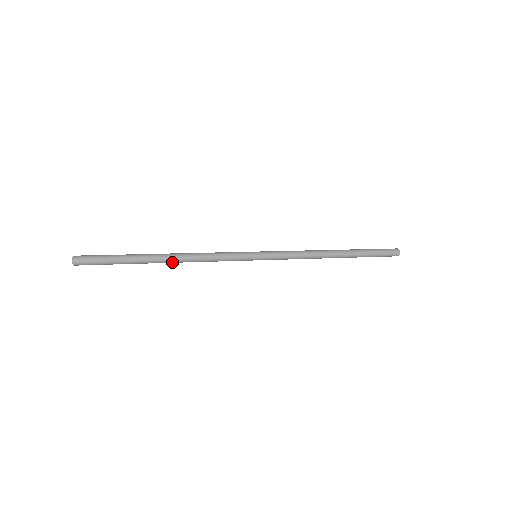
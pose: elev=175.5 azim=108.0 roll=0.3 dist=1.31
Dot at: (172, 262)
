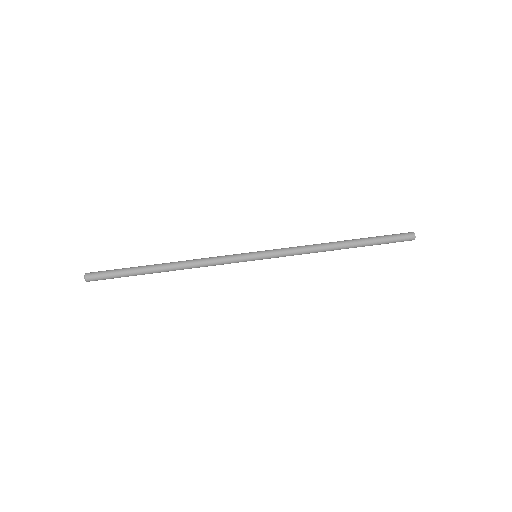
Dot at: (174, 270)
